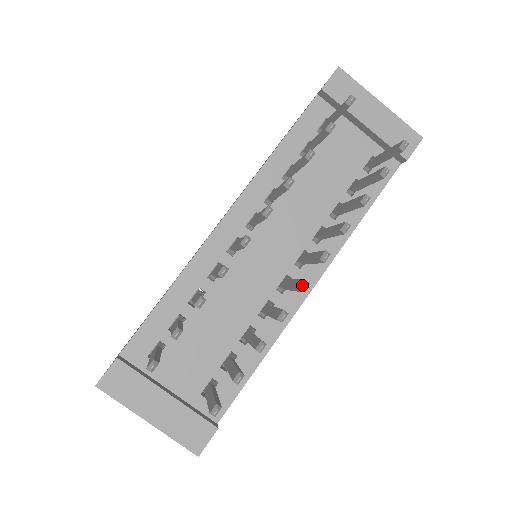
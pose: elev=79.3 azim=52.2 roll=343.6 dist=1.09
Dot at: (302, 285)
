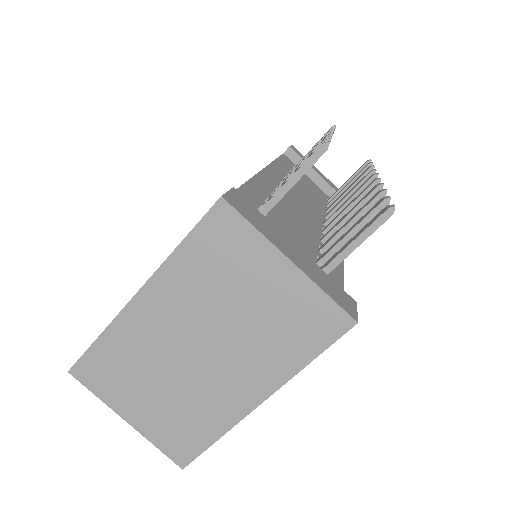
Dot at: (377, 178)
